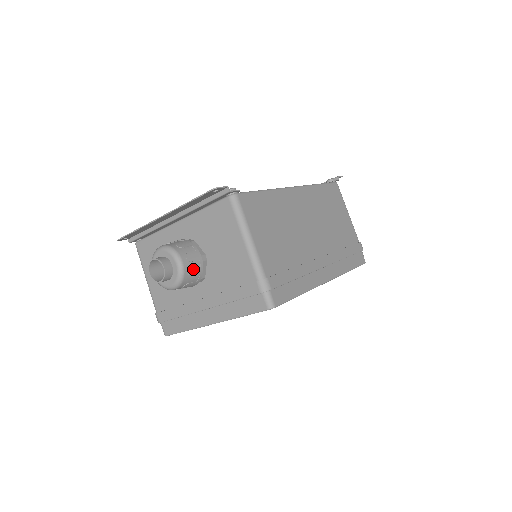
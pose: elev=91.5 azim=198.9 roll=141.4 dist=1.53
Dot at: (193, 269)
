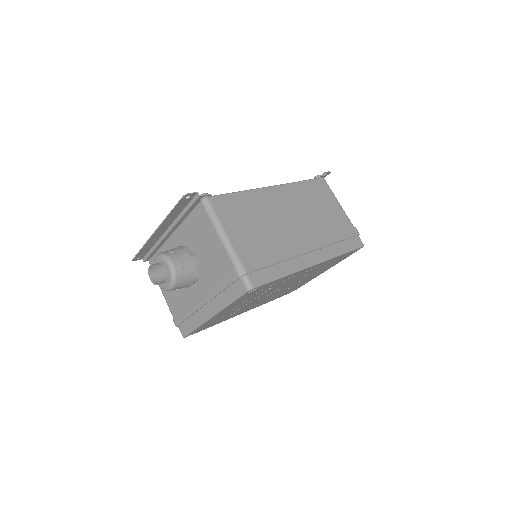
Dot at: (184, 269)
